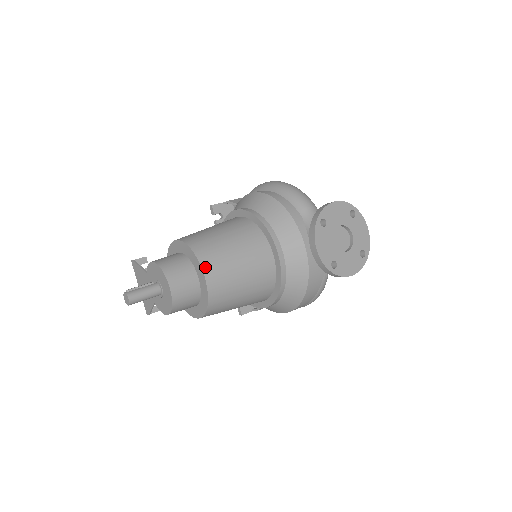
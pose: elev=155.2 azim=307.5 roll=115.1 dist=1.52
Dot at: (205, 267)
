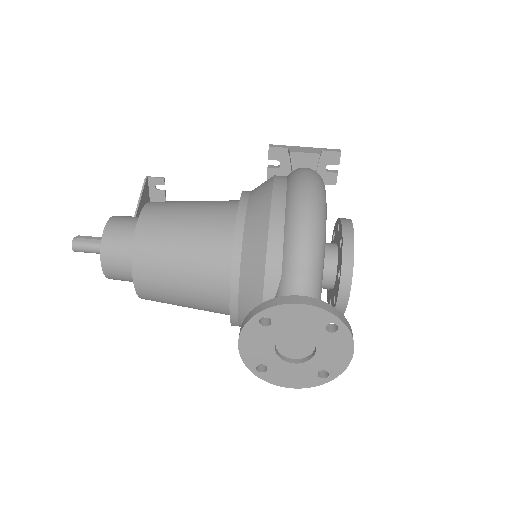
Dot at: (136, 268)
